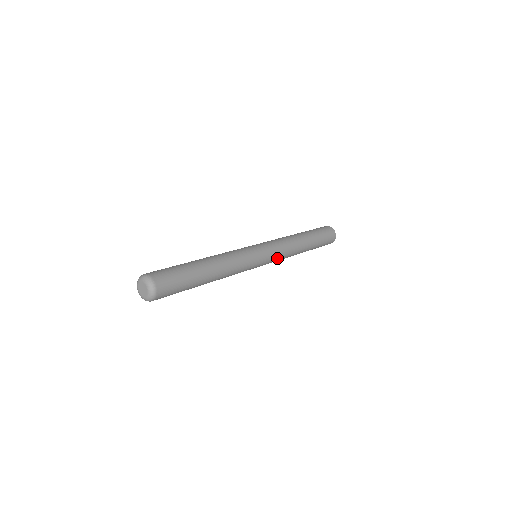
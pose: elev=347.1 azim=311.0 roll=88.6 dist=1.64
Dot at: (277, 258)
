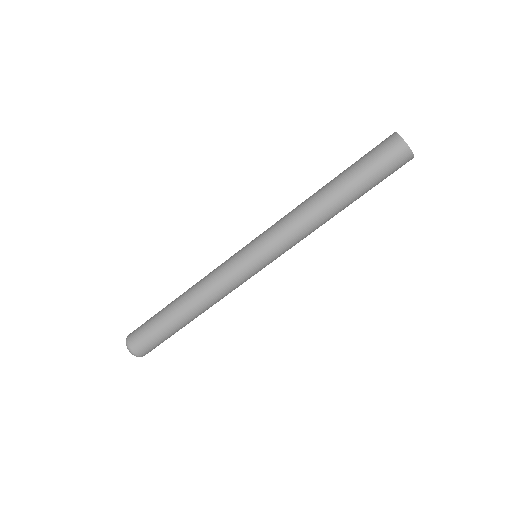
Dot at: (284, 249)
